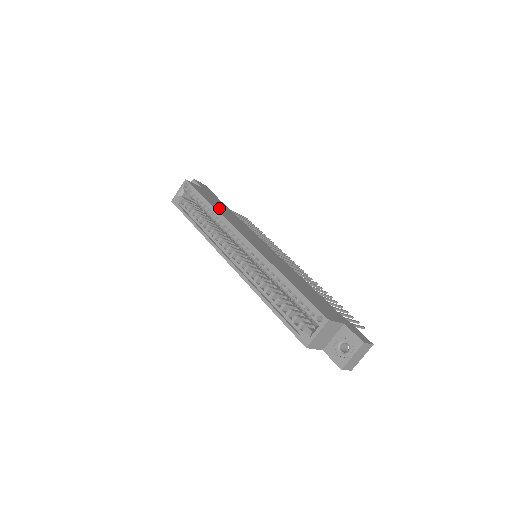
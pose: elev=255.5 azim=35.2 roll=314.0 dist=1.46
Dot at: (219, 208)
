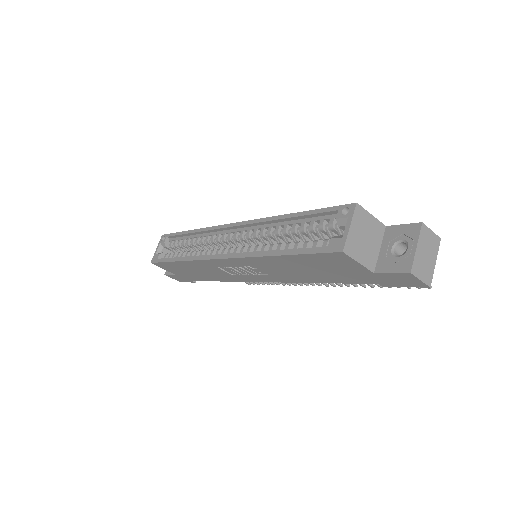
Dot at: occluded
